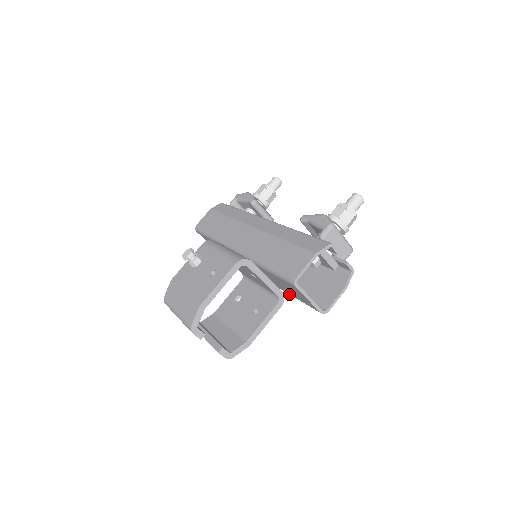
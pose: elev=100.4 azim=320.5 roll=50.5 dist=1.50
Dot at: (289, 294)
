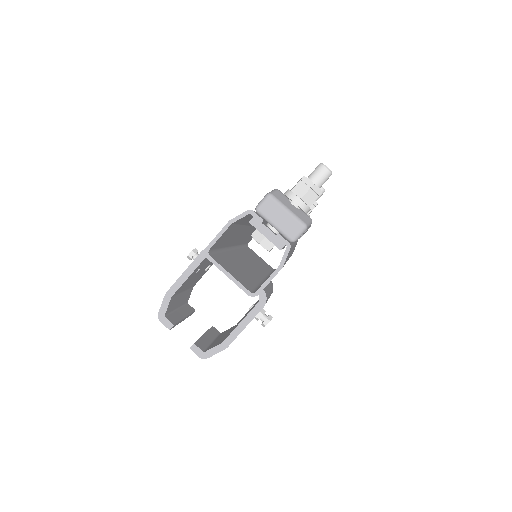
Dot at: occluded
